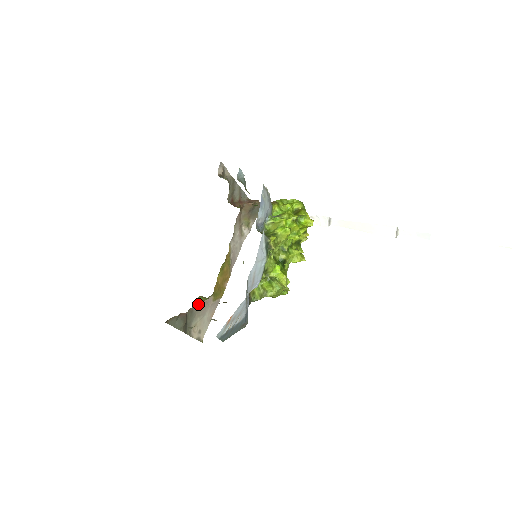
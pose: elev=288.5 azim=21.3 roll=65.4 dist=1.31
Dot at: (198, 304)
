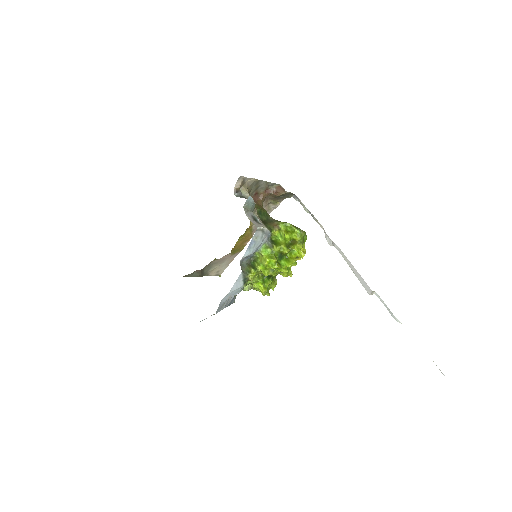
Dot at: (215, 260)
